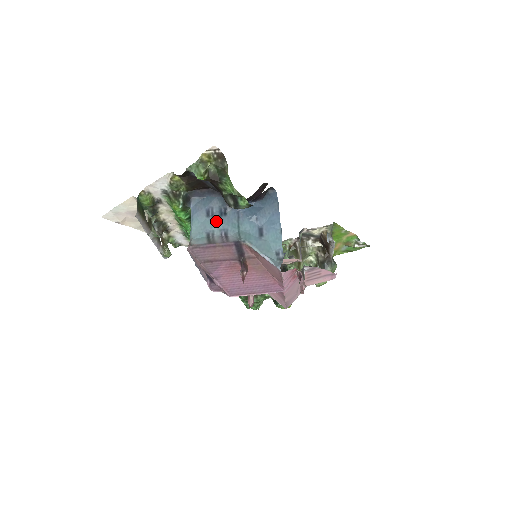
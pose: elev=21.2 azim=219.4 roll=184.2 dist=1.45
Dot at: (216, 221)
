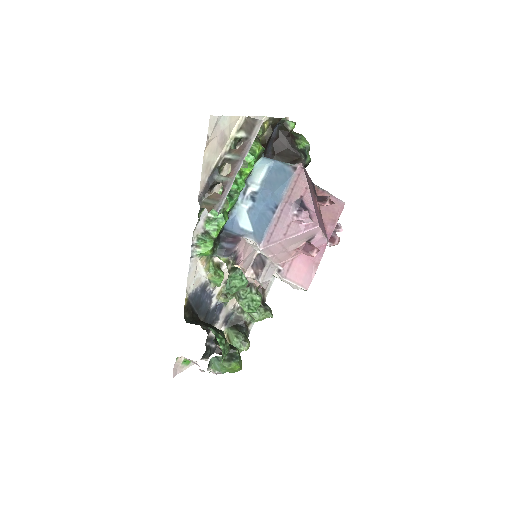
Dot at: occluded
